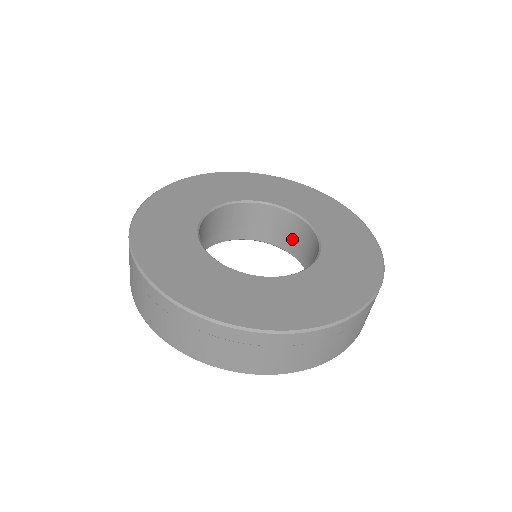
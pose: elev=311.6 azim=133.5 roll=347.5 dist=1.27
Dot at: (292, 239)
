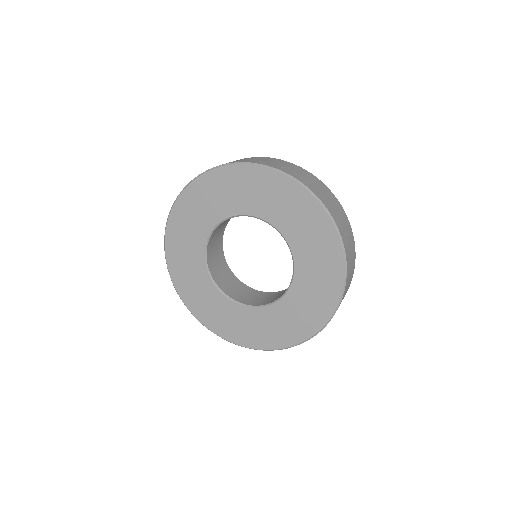
Dot at: occluded
